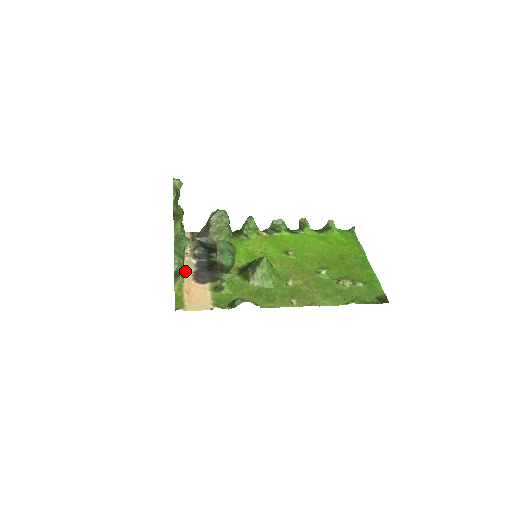
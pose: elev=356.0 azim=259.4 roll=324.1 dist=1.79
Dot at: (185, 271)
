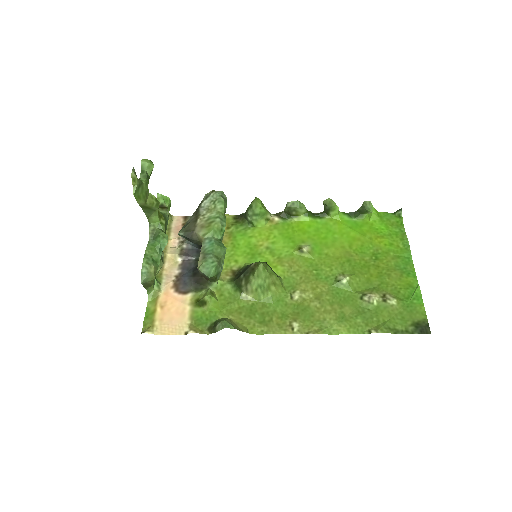
Dot at: (165, 274)
